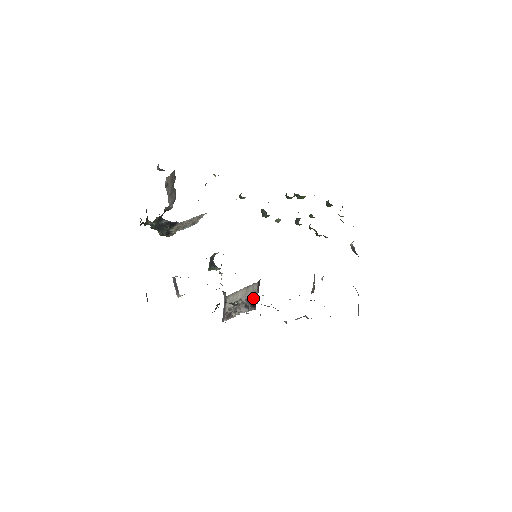
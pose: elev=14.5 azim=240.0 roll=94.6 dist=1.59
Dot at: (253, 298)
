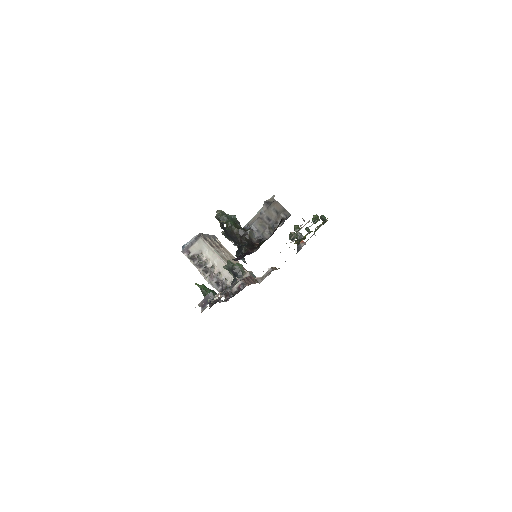
Dot at: (231, 295)
